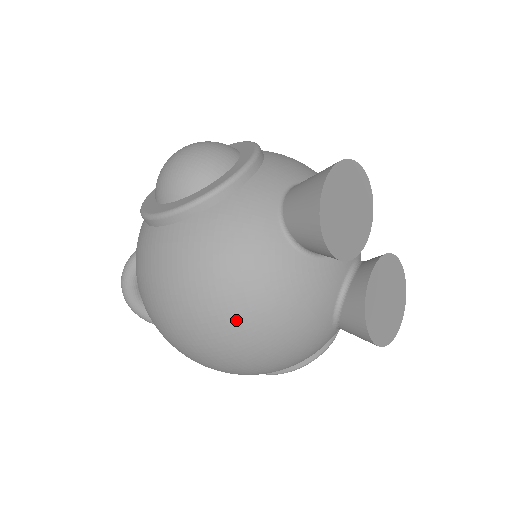
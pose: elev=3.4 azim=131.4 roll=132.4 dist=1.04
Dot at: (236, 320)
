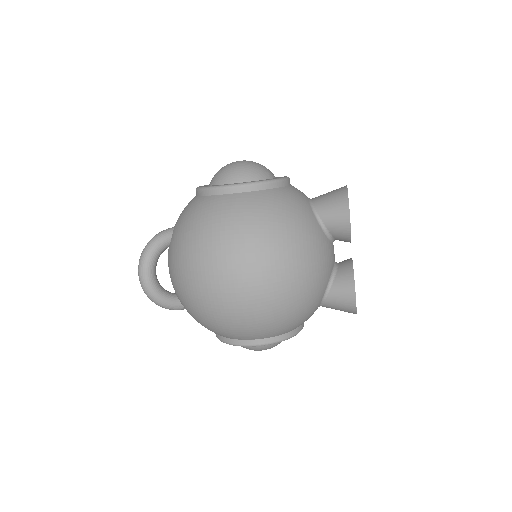
Dot at: (286, 258)
